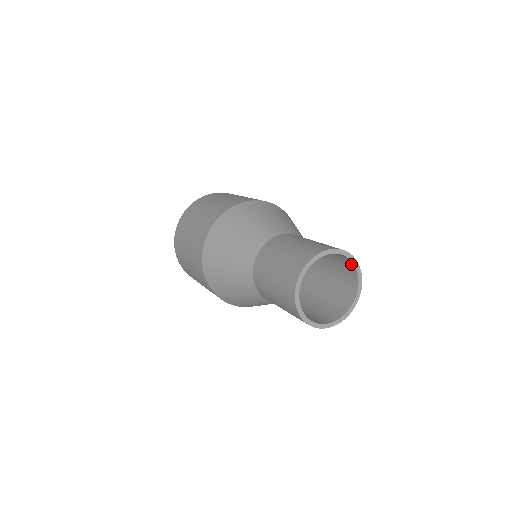
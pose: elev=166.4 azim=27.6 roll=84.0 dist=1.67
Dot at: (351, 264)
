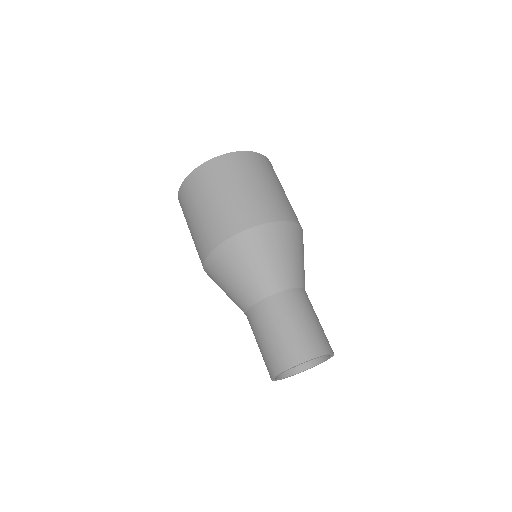
Dot at: (315, 354)
